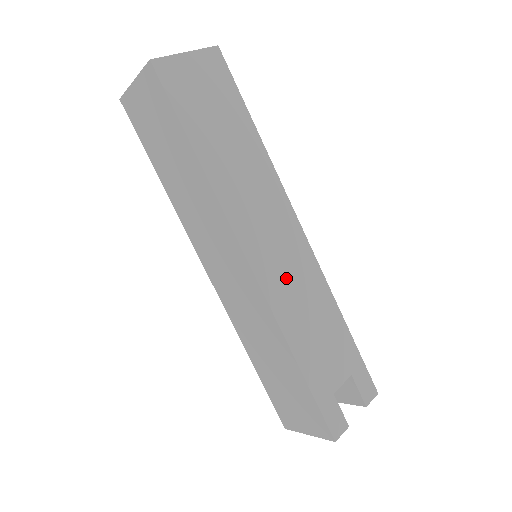
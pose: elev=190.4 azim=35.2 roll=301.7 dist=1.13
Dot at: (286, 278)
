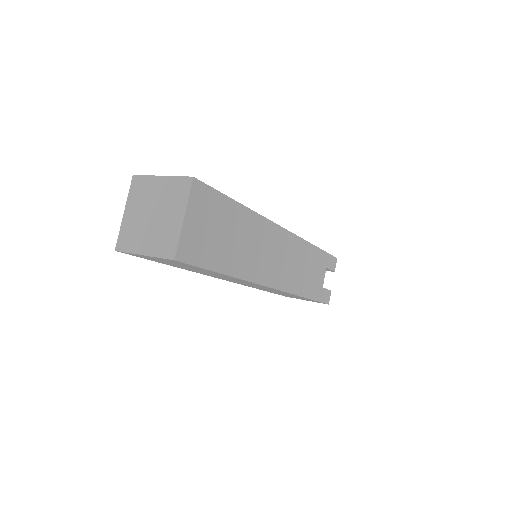
Dot at: (290, 269)
